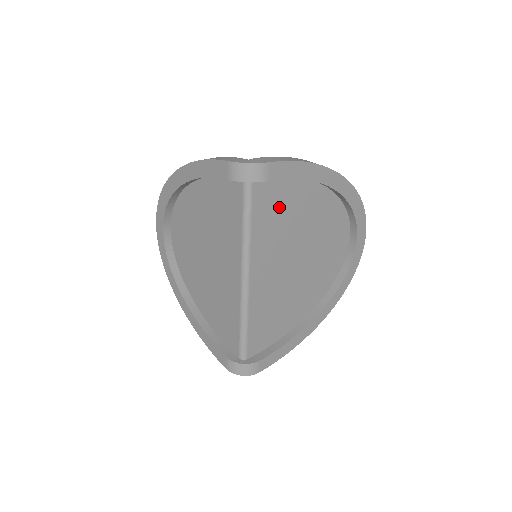
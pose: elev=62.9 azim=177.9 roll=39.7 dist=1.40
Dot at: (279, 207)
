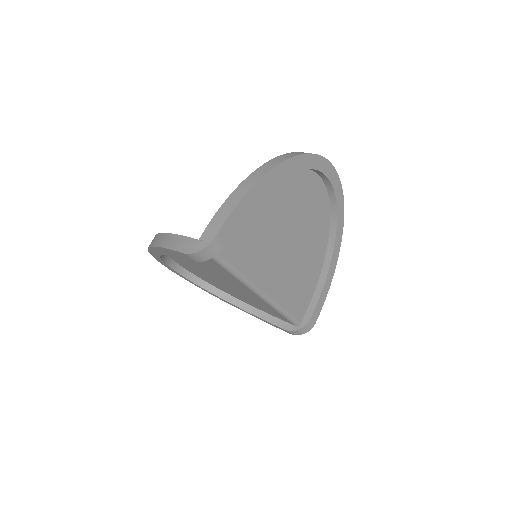
Dot at: (248, 236)
